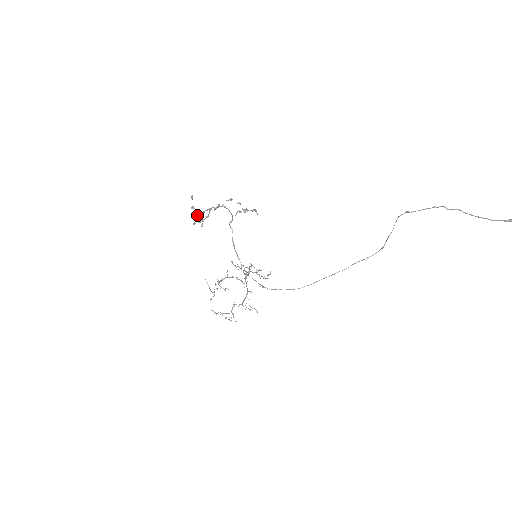
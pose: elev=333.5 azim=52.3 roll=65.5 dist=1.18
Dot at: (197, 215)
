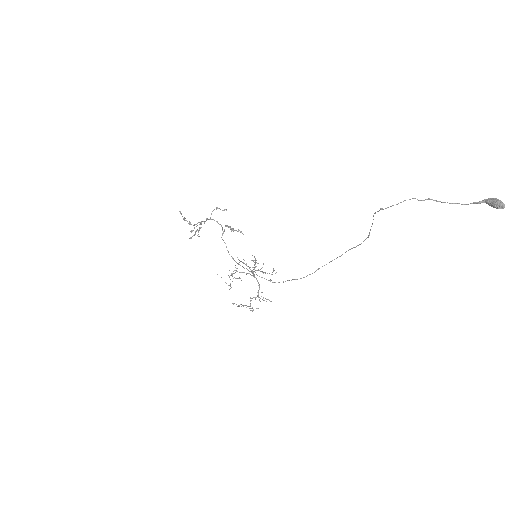
Dot at: occluded
